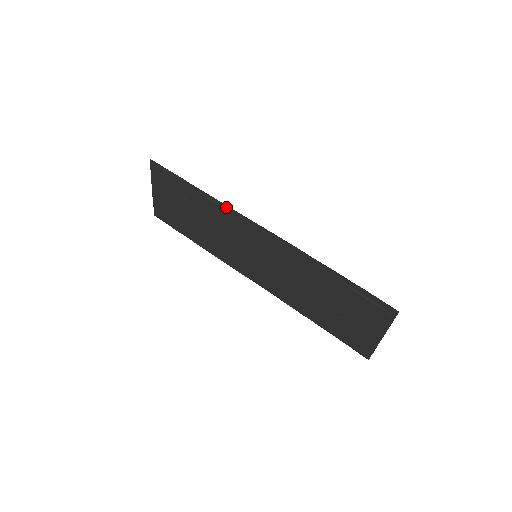
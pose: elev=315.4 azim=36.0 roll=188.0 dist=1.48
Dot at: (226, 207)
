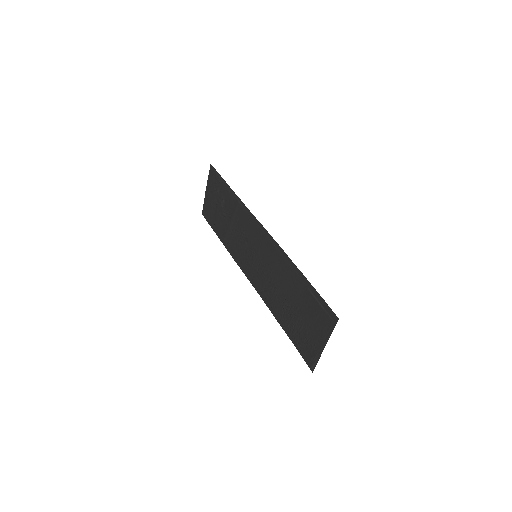
Dot at: (246, 209)
